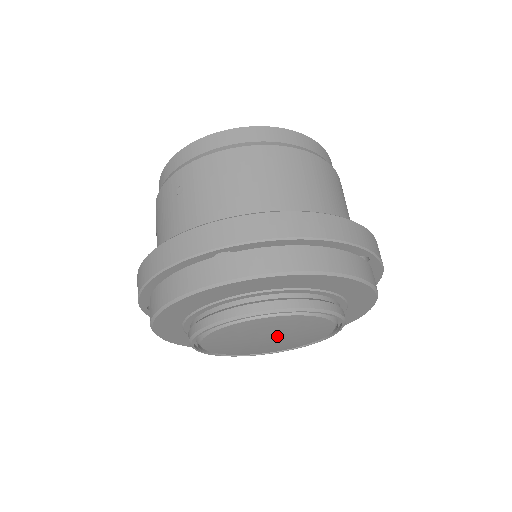
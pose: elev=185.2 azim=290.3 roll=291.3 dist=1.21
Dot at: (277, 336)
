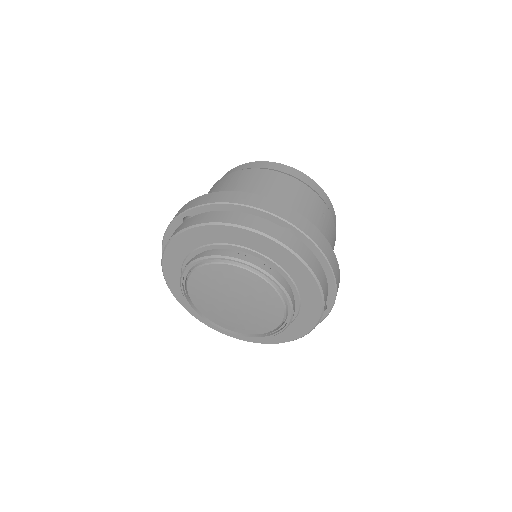
Dot at: (236, 297)
